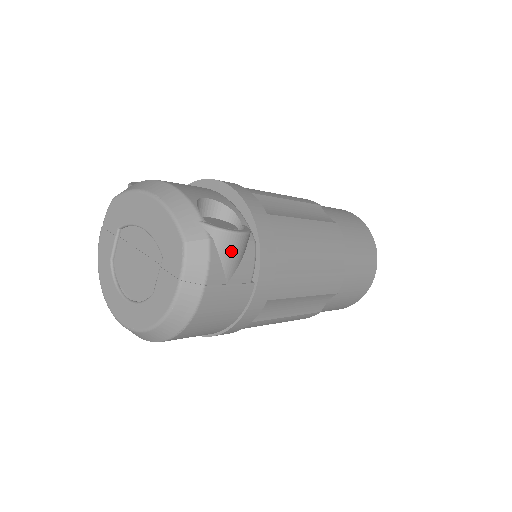
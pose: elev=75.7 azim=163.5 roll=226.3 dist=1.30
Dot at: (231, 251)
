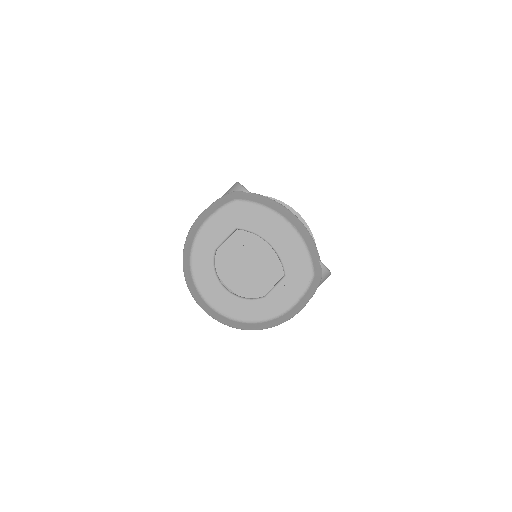
Dot at: occluded
